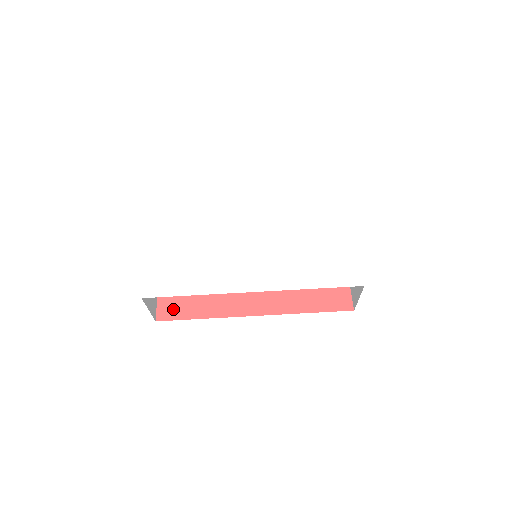
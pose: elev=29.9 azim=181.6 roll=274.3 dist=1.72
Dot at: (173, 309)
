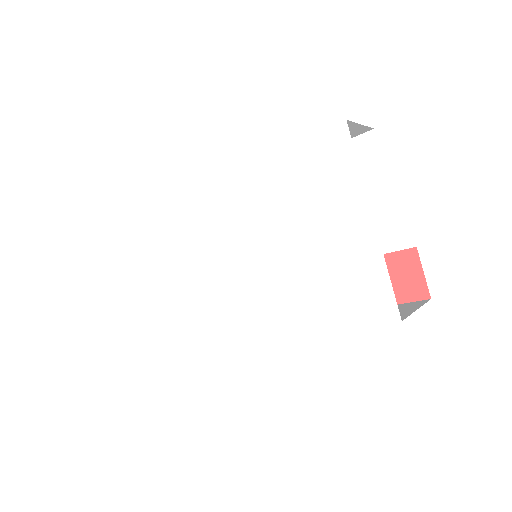
Dot at: occluded
